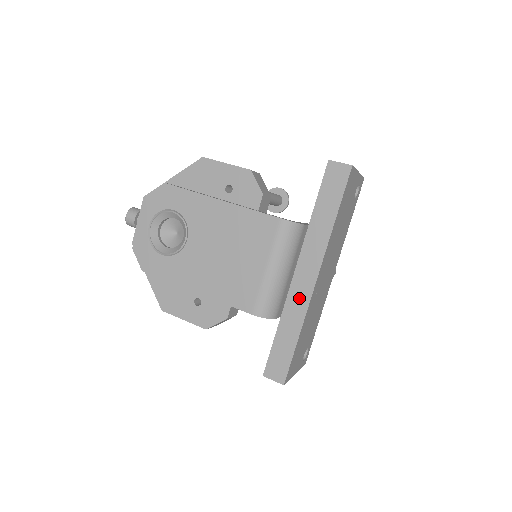
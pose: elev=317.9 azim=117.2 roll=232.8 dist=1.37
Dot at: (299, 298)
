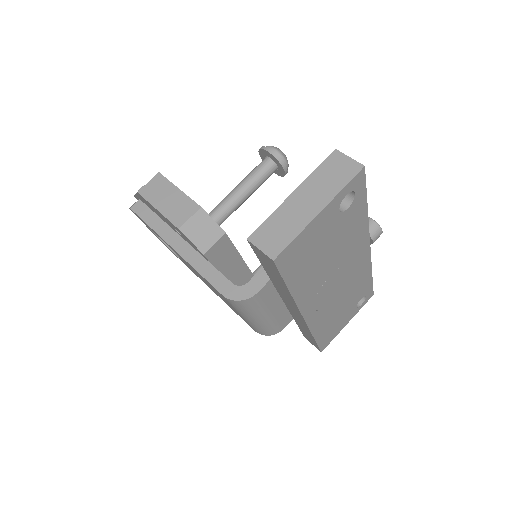
Dot at: (298, 319)
